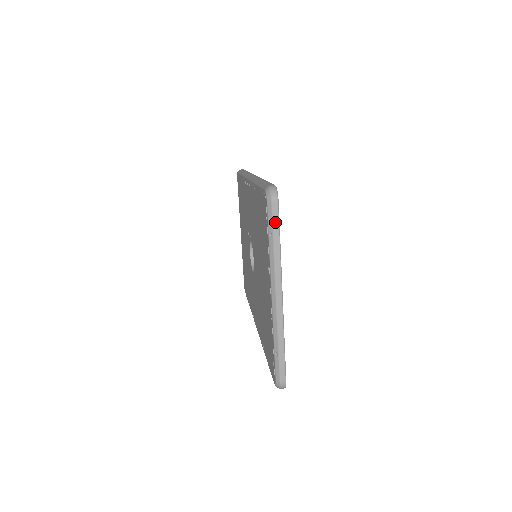
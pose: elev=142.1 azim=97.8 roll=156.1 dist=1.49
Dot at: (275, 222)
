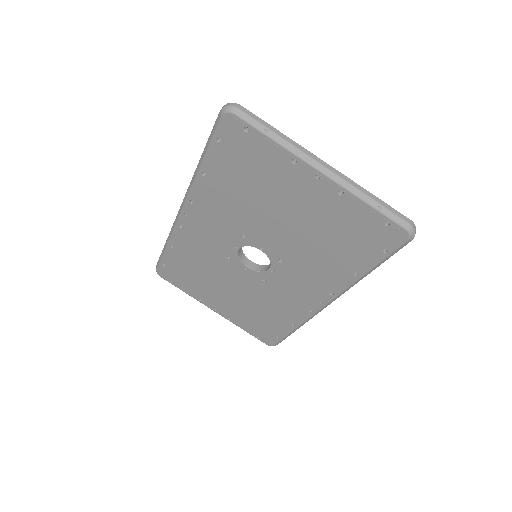
Dot at: (257, 119)
